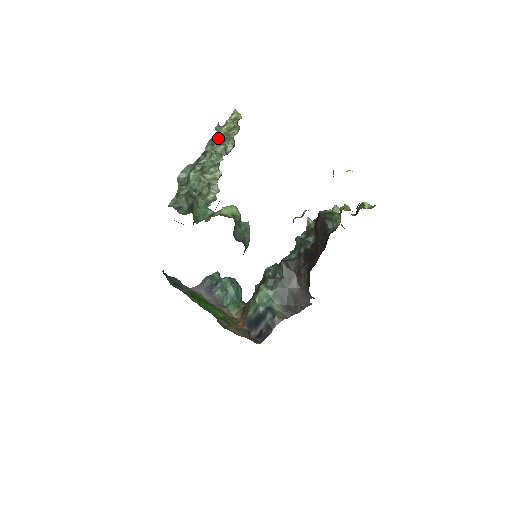
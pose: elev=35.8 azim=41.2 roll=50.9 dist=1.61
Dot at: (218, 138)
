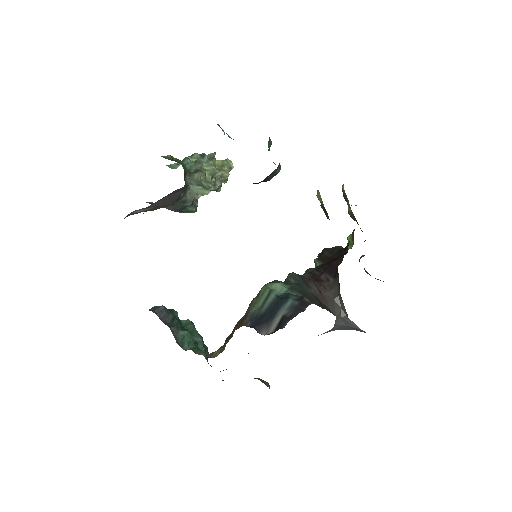
Dot at: (213, 163)
